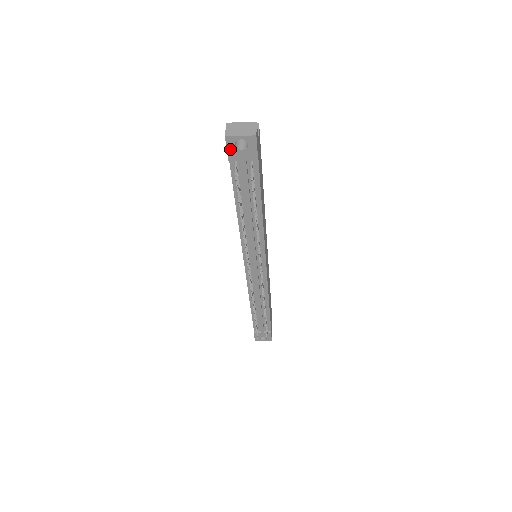
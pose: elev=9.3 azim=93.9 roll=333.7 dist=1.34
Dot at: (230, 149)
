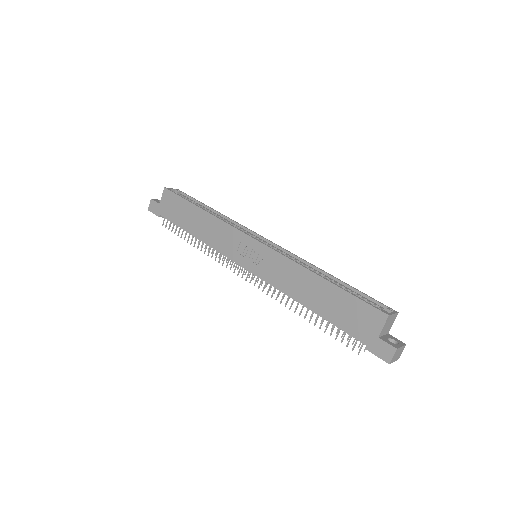
Dot at: (378, 356)
